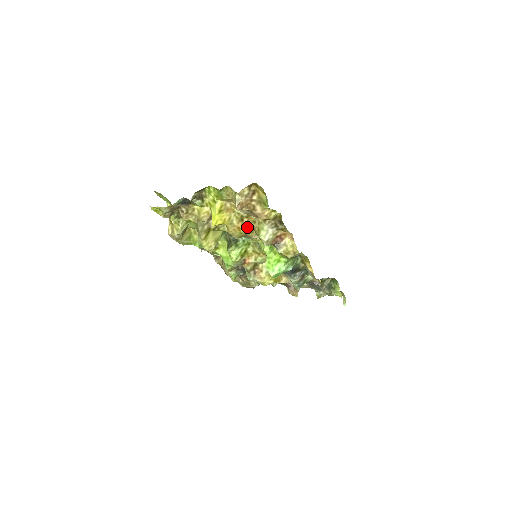
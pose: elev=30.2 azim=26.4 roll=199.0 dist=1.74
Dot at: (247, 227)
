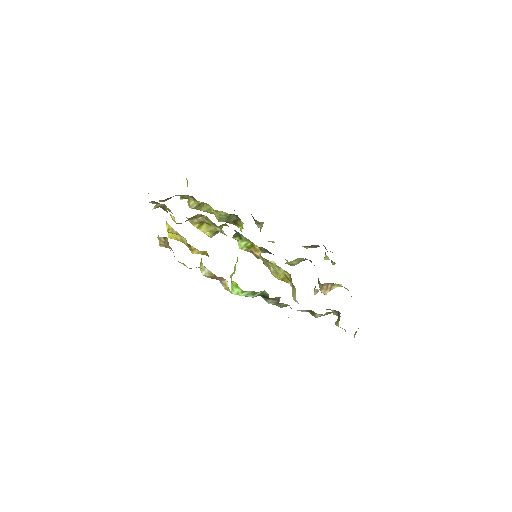
Dot at: (199, 251)
